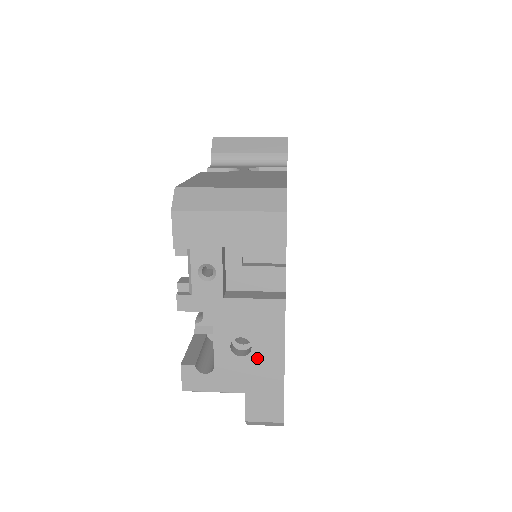
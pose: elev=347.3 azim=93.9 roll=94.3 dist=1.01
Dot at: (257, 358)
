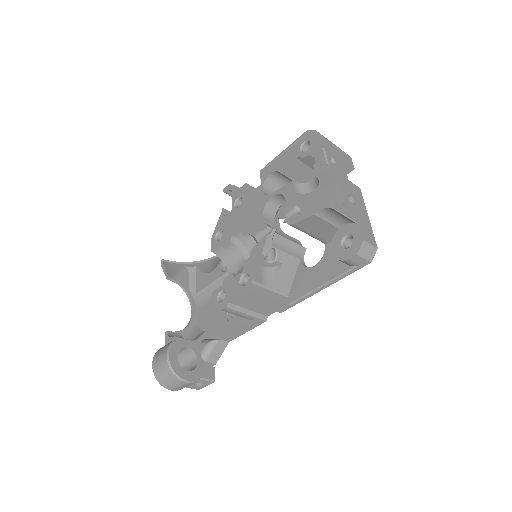
Dot at: (359, 208)
